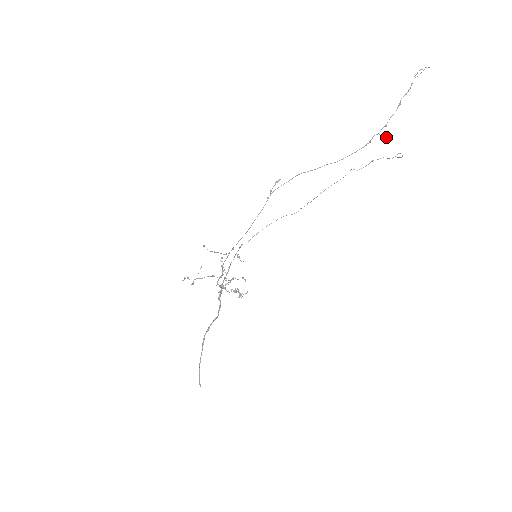
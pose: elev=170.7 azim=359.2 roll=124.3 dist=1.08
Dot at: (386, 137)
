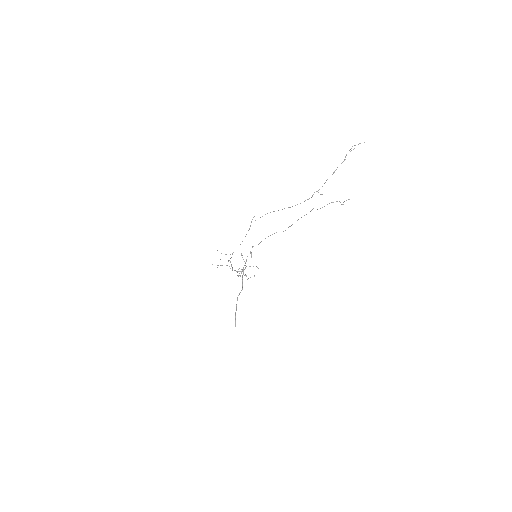
Dot at: (321, 194)
